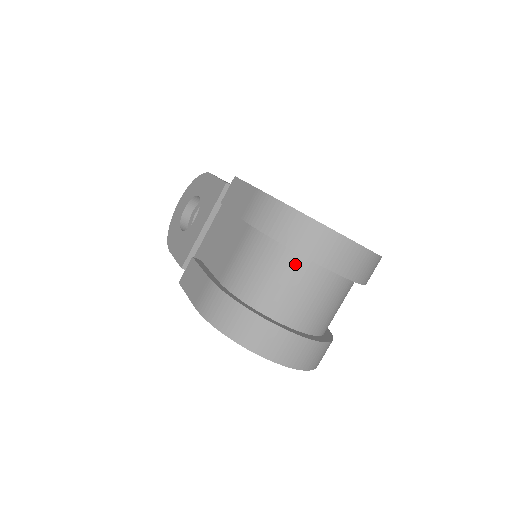
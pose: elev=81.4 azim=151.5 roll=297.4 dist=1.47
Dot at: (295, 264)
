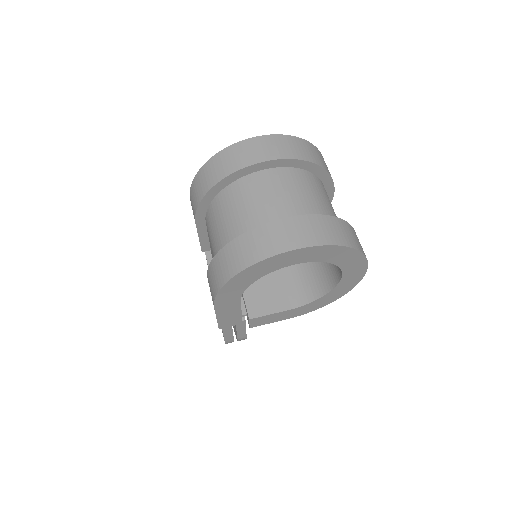
Dot at: (233, 192)
